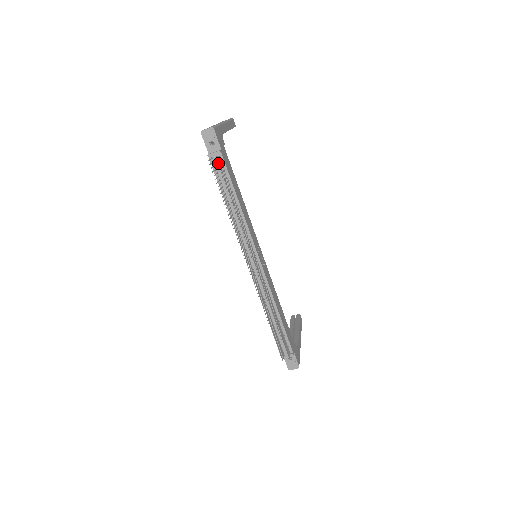
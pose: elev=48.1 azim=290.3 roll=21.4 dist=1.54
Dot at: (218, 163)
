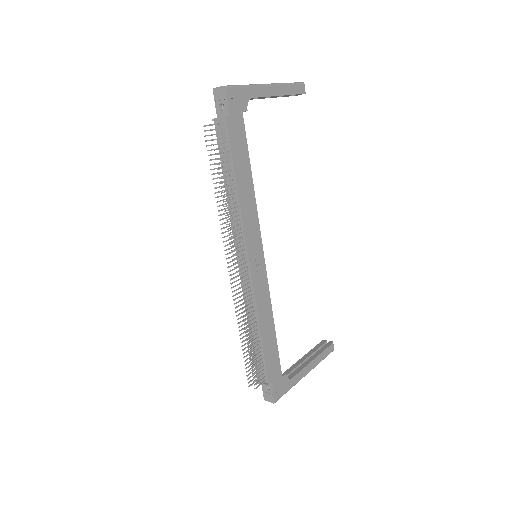
Dot at: (221, 132)
